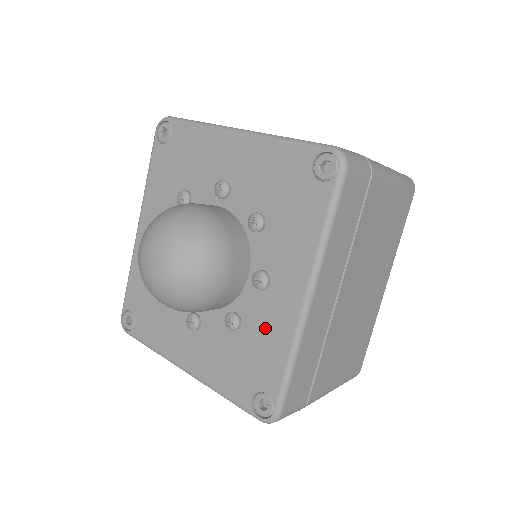
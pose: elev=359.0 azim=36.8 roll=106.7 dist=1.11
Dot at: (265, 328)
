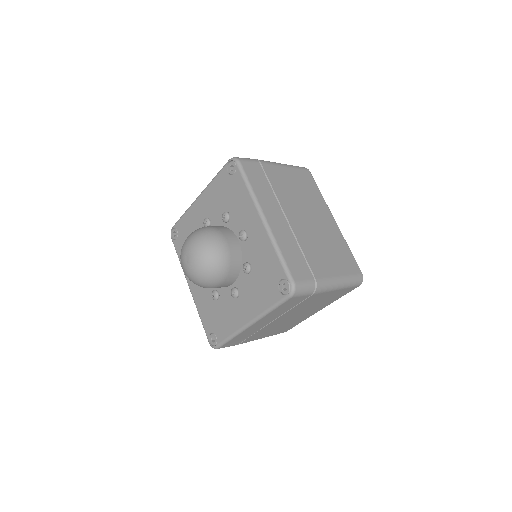
Dot at: (259, 253)
